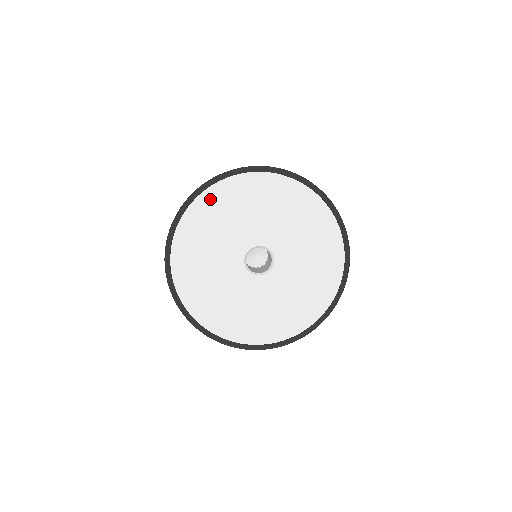
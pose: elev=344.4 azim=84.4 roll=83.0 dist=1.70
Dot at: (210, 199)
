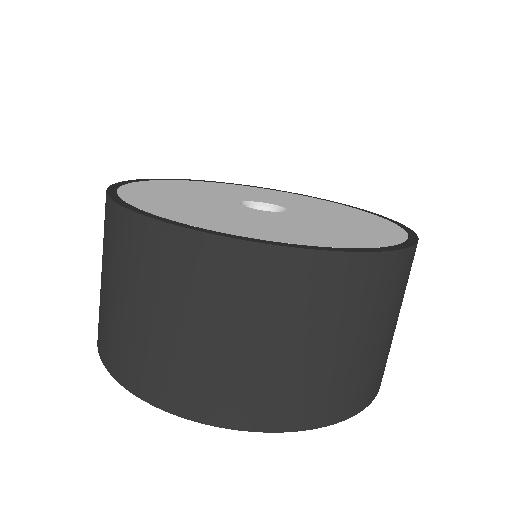
Dot at: (192, 183)
